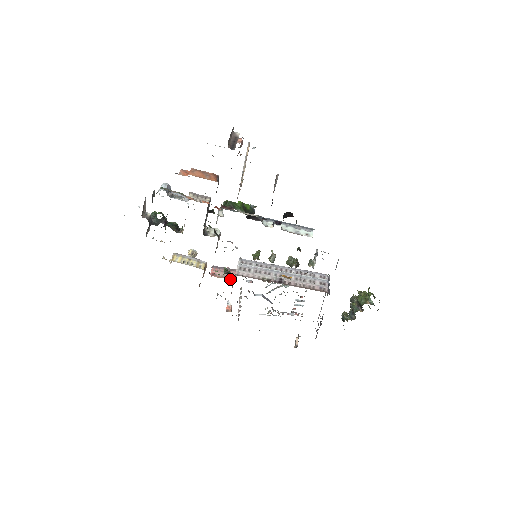
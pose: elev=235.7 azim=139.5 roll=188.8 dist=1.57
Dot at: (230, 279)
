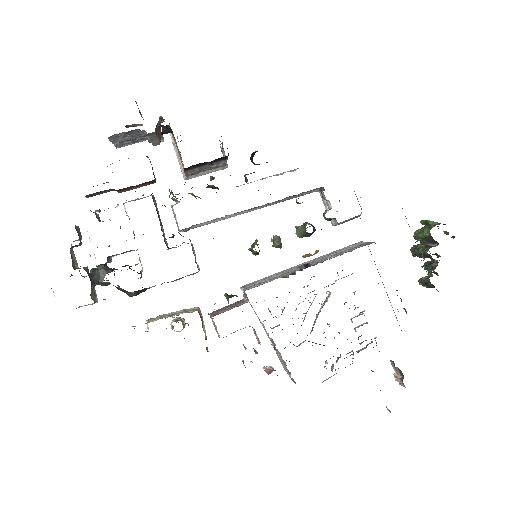
Dot at: occluded
